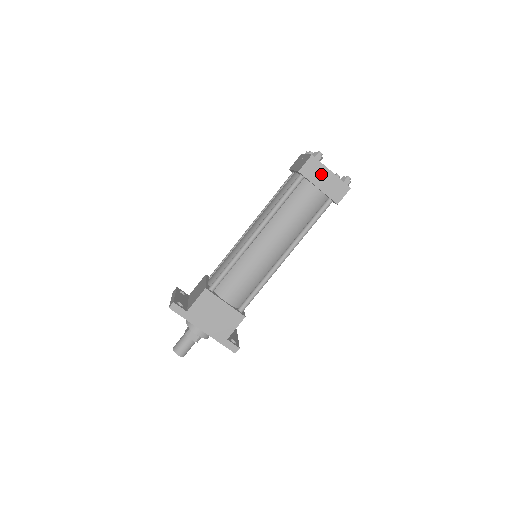
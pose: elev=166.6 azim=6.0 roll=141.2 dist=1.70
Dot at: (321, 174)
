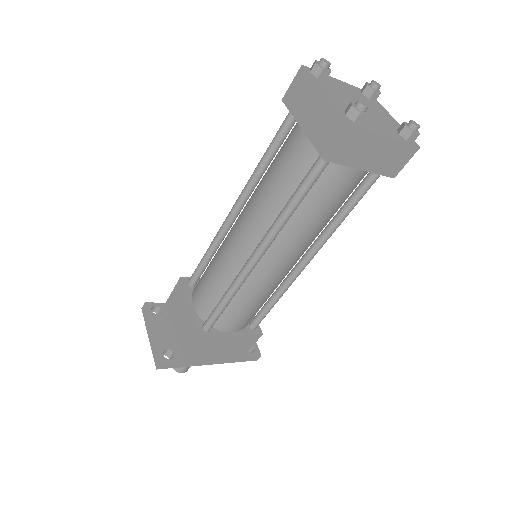
Dot at: (367, 147)
